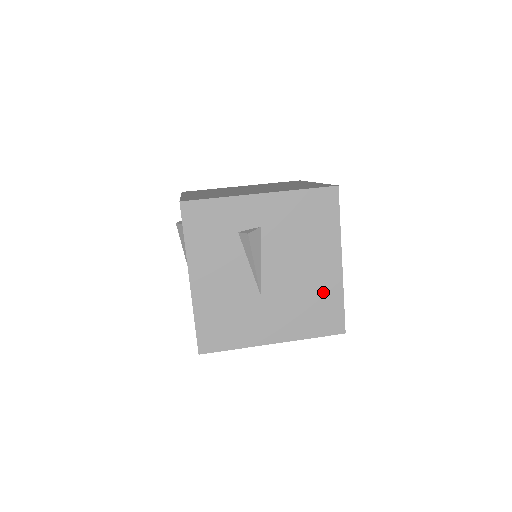
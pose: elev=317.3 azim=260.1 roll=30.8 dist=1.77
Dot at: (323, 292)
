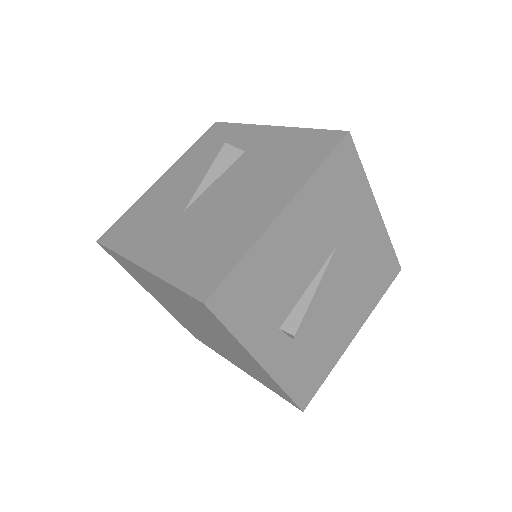
Dot at: (233, 235)
